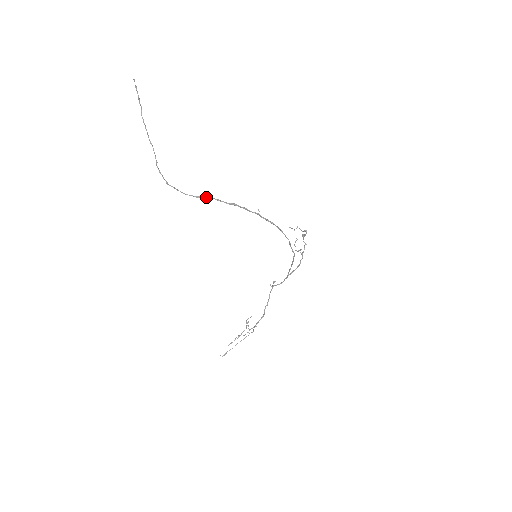
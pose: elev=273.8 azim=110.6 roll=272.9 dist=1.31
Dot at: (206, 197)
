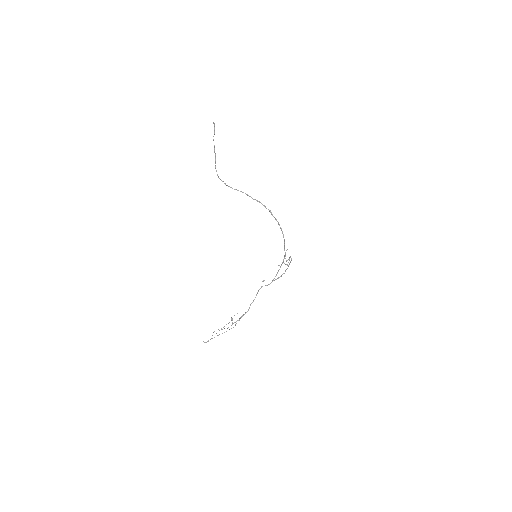
Dot at: (240, 191)
